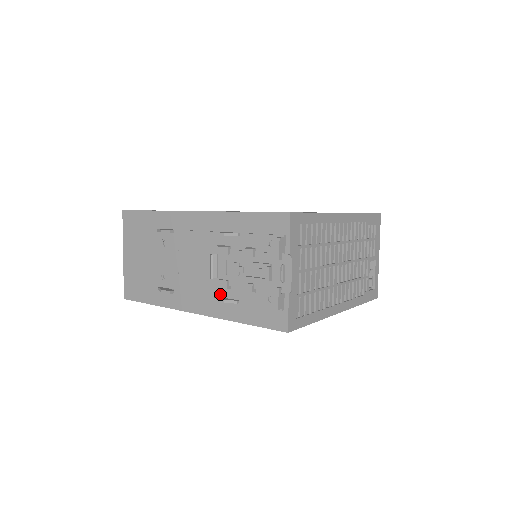
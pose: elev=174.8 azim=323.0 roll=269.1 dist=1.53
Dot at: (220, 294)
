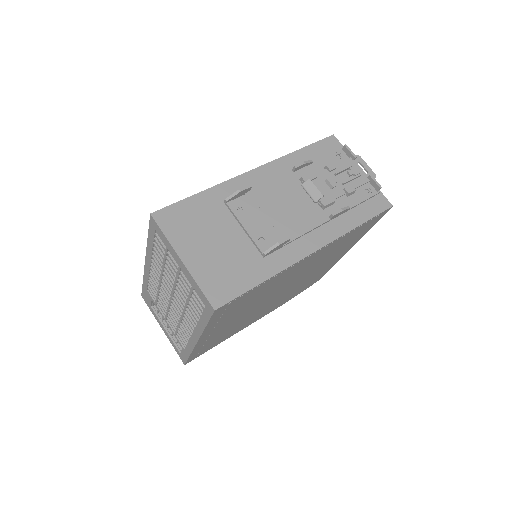
Dot at: (329, 214)
